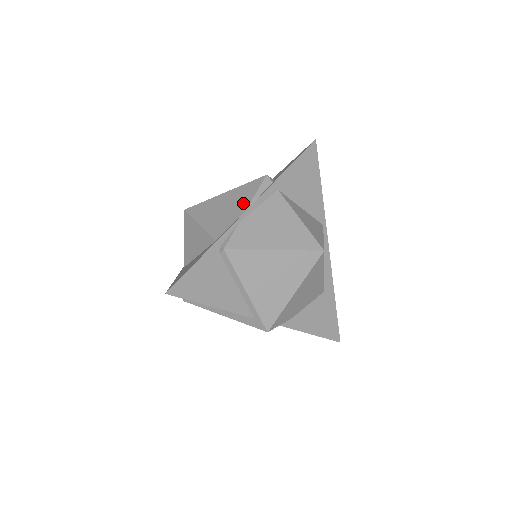
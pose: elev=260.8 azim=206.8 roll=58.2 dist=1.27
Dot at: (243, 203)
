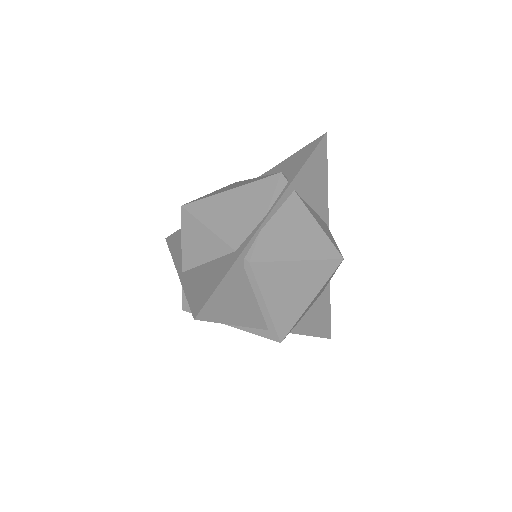
Dot at: (260, 205)
